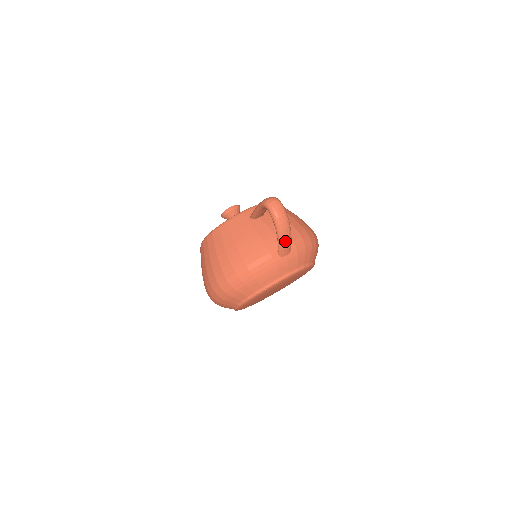
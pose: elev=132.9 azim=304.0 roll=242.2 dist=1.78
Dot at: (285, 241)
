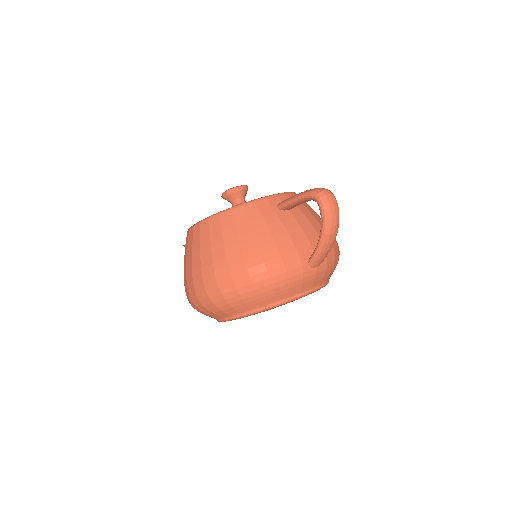
Dot at: (326, 249)
